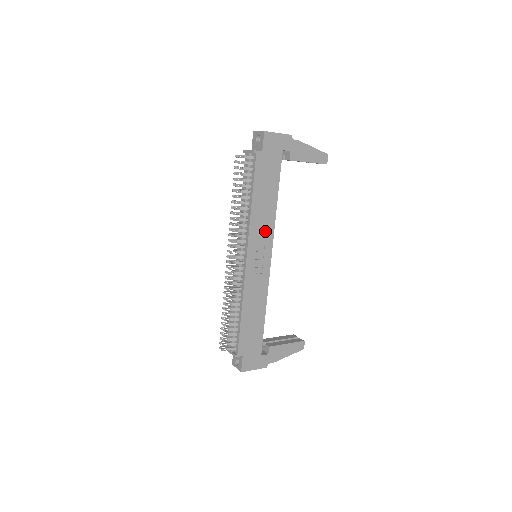
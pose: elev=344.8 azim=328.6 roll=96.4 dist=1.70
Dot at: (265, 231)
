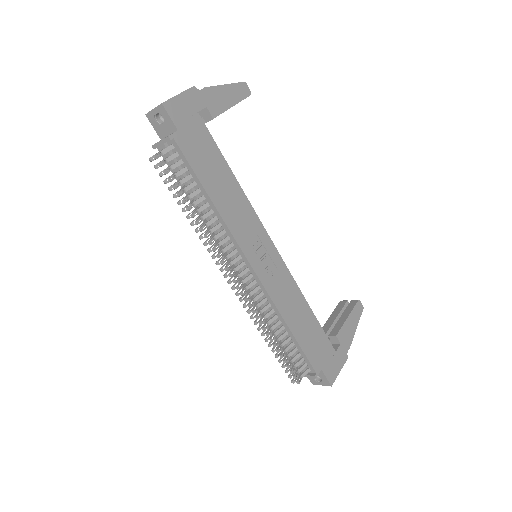
Dot at: (248, 221)
